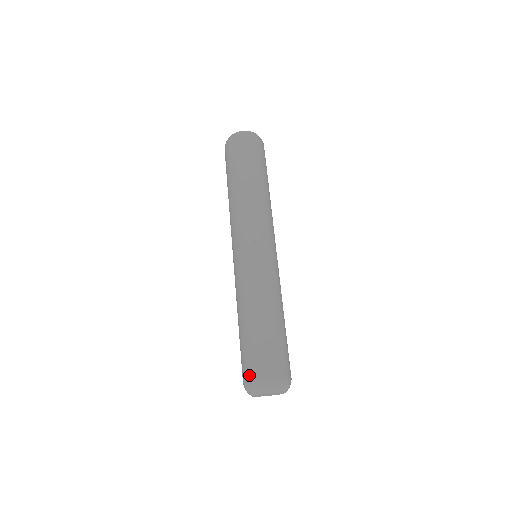
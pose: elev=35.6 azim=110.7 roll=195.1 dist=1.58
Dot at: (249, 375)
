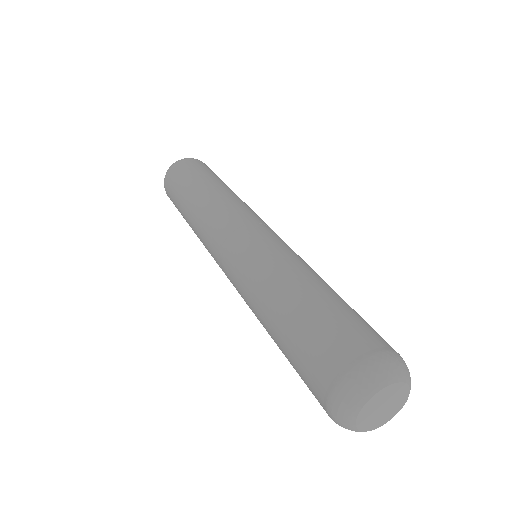
Dot at: (321, 400)
